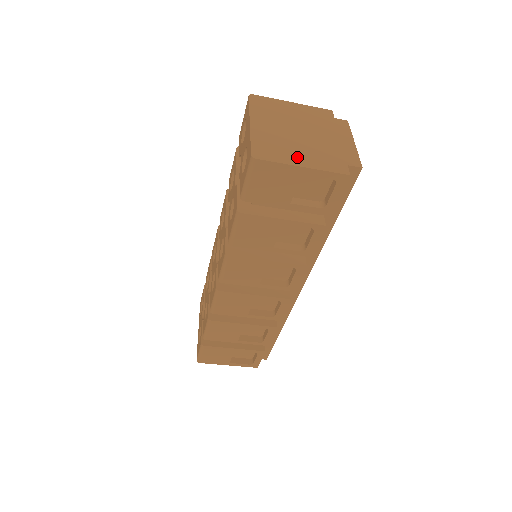
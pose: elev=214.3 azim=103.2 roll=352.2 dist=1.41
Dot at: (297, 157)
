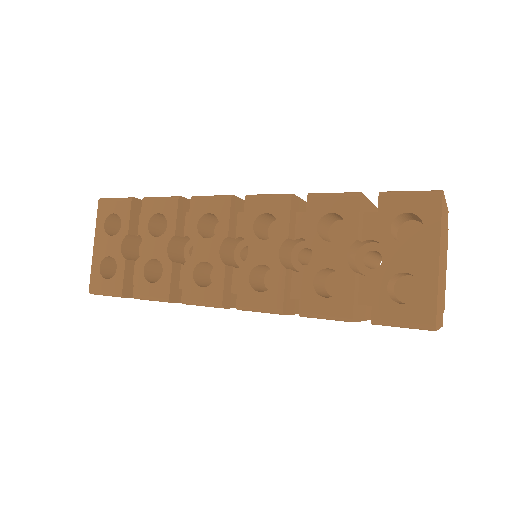
Dot at: (440, 313)
